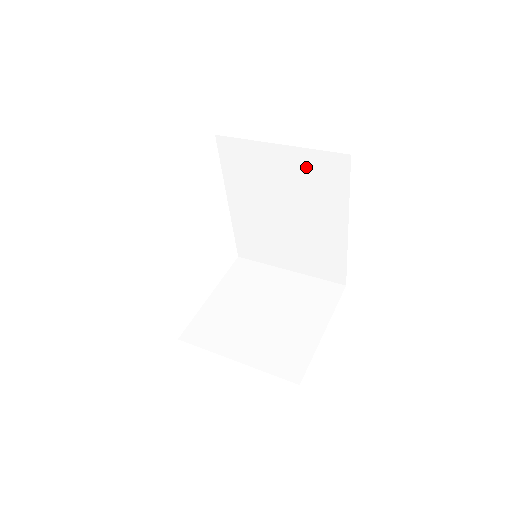
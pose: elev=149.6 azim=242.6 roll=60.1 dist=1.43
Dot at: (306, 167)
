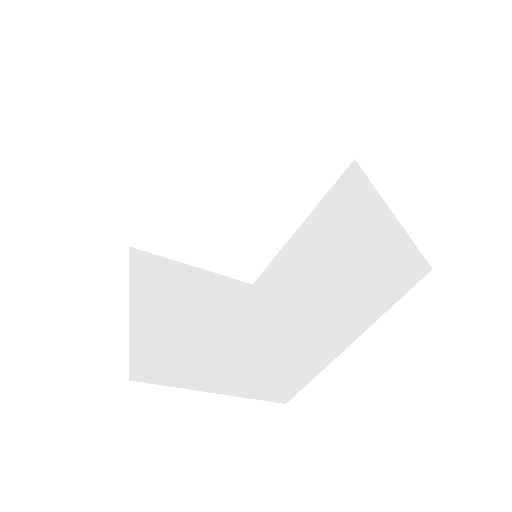
Dot at: (384, 247)
